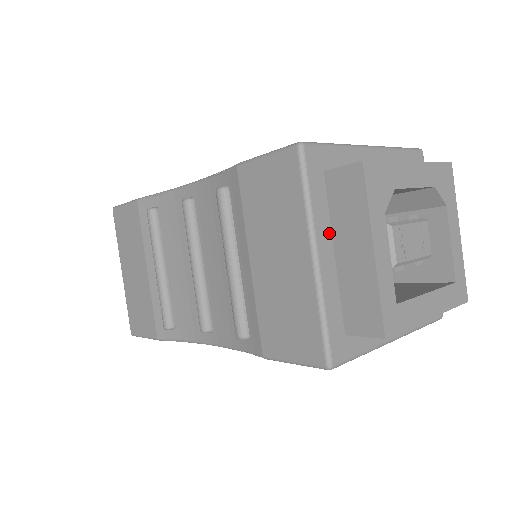
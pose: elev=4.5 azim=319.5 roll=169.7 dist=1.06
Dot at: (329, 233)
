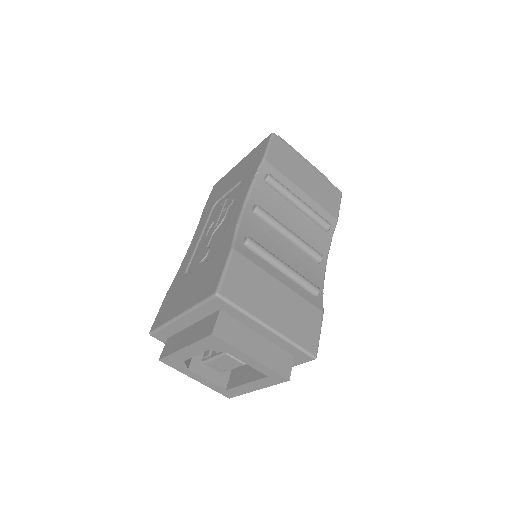
Dot at: occluded
